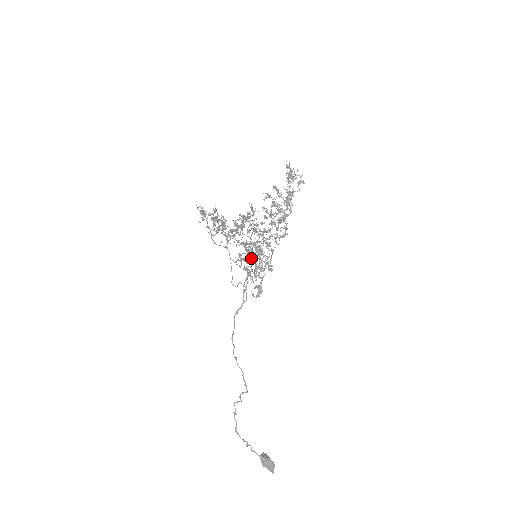
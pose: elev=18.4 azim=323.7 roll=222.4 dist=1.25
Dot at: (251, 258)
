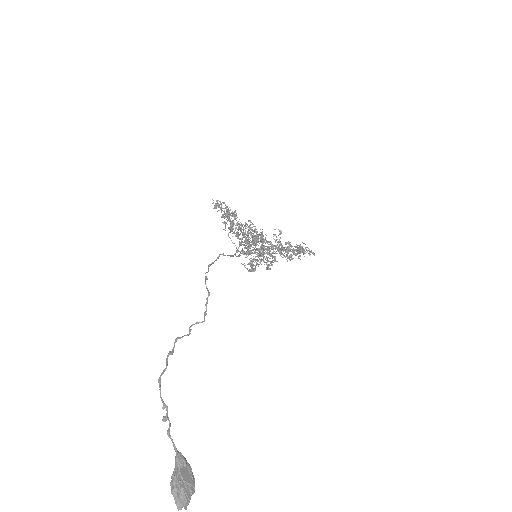
Dot at: (253, 240)
